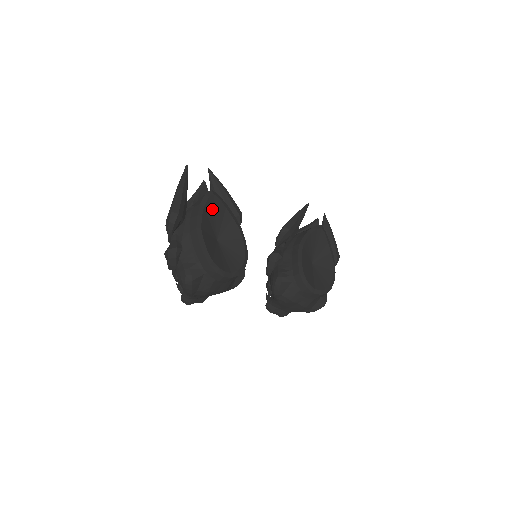
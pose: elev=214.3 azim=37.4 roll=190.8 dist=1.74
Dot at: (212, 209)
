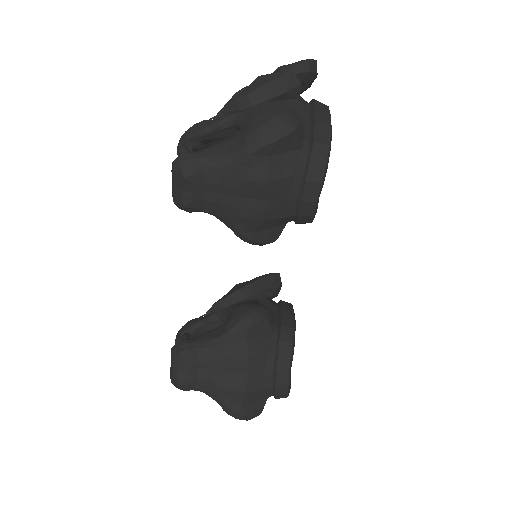
Dot at: occluded
